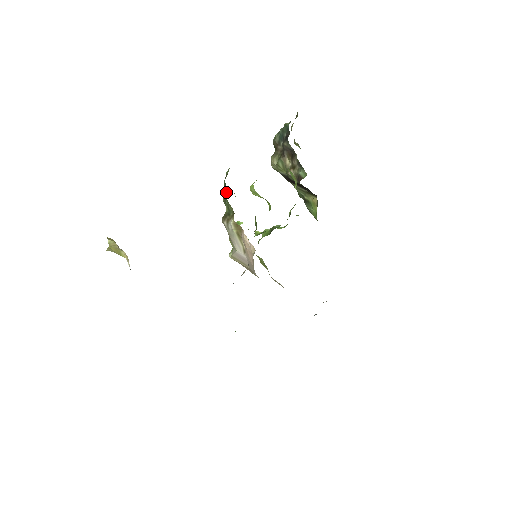
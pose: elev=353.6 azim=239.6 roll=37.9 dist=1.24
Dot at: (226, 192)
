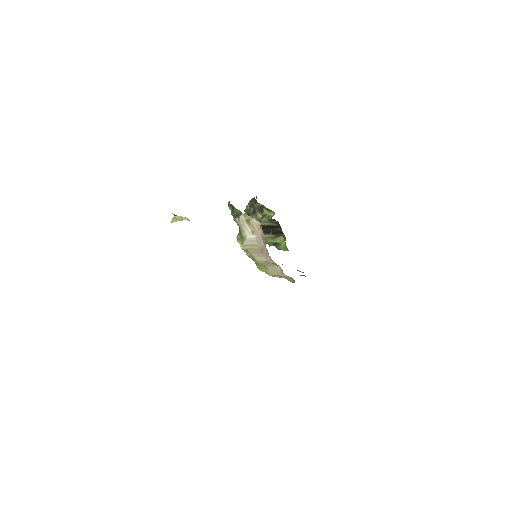
Dot at: (232, 207)
